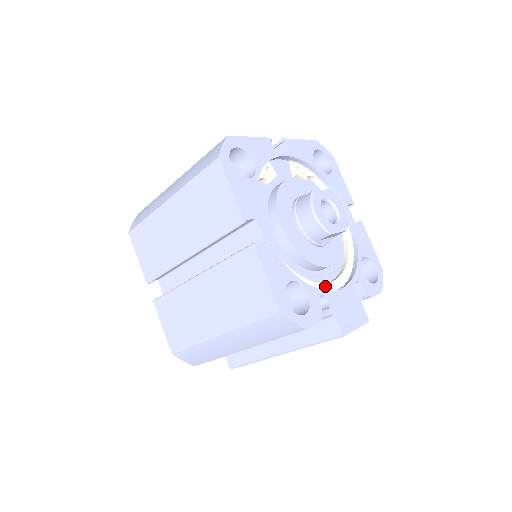
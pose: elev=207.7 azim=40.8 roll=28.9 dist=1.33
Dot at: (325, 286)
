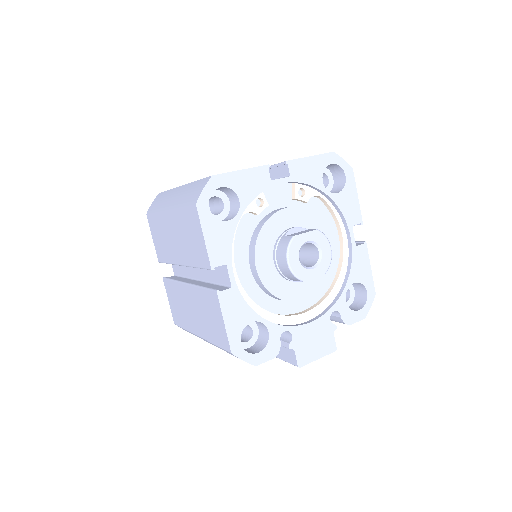
Dot at: (296, 318)
